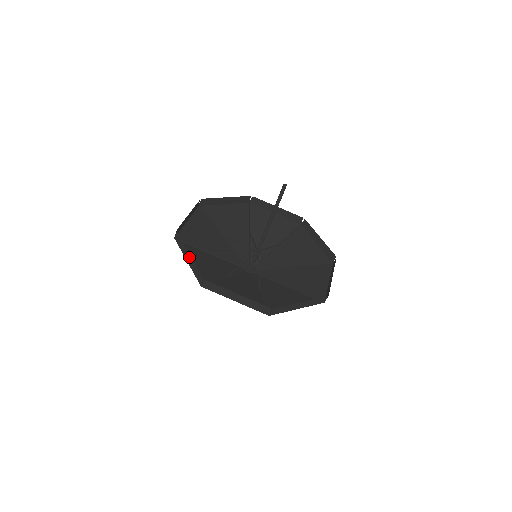
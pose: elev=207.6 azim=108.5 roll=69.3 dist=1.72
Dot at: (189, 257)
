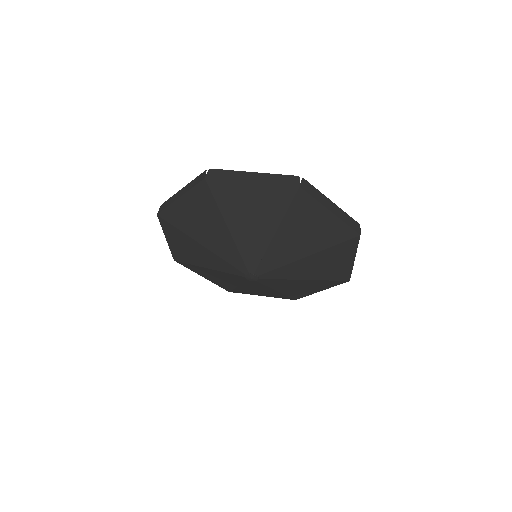
Dot at: (256, 175)
